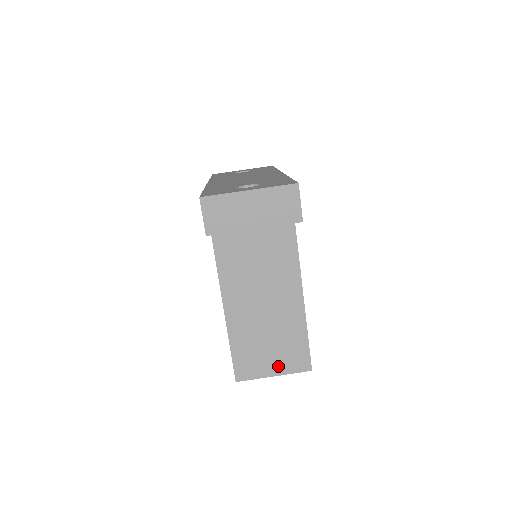
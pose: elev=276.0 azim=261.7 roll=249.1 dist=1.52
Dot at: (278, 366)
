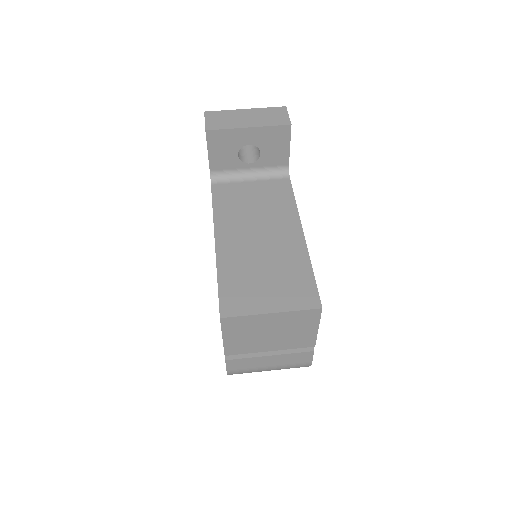
Dot at: (277, 301)
